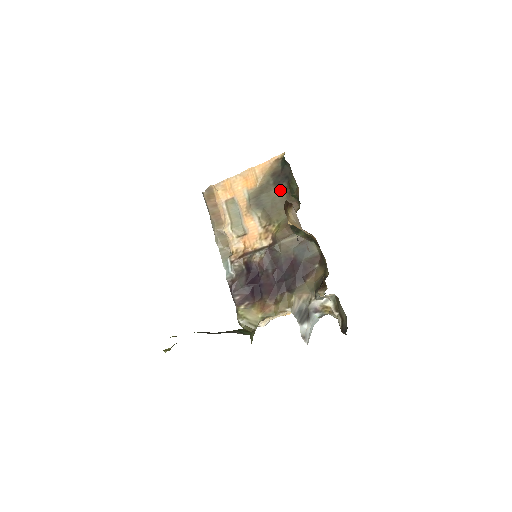
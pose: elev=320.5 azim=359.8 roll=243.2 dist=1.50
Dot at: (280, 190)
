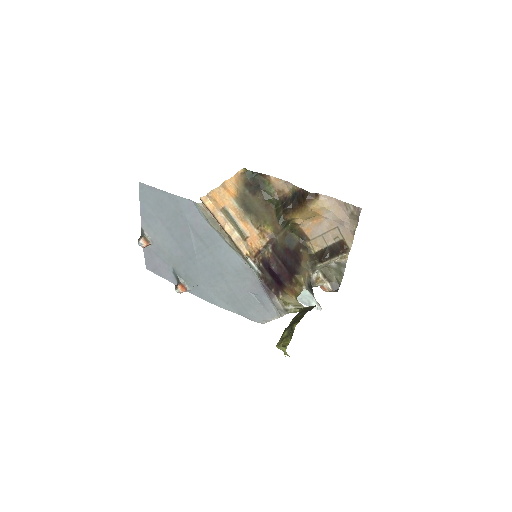
Dot at: (256, 197)
